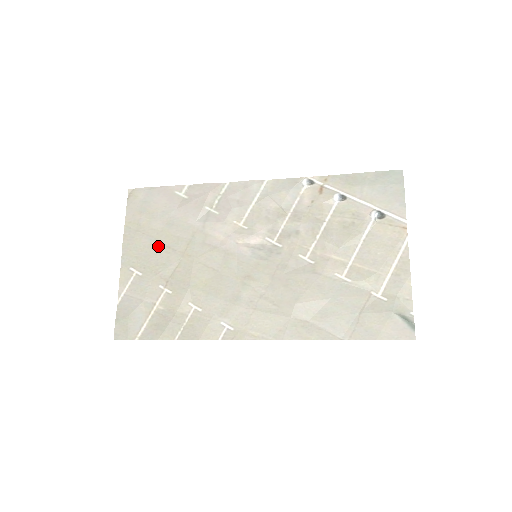
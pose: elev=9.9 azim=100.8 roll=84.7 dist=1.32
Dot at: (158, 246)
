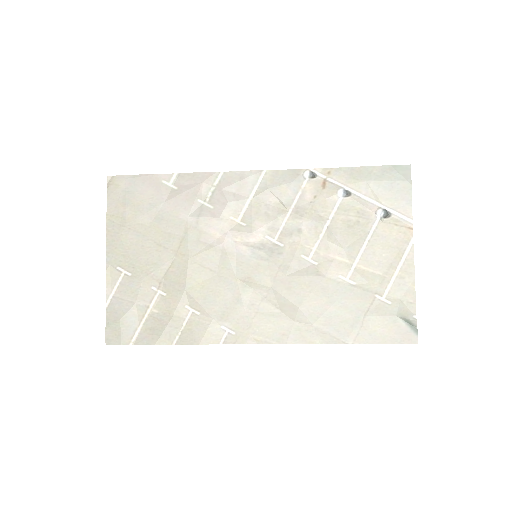
Dot at: (147, 243)
